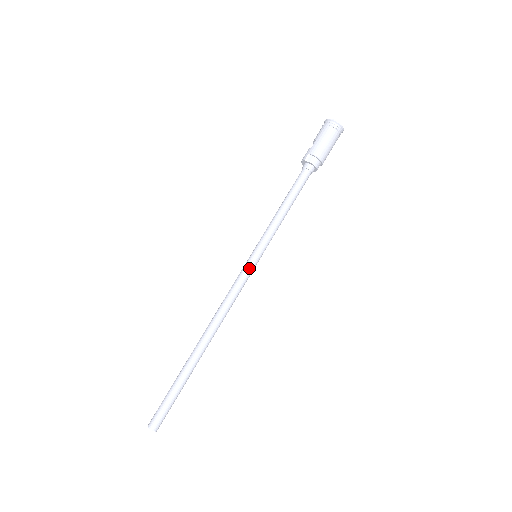
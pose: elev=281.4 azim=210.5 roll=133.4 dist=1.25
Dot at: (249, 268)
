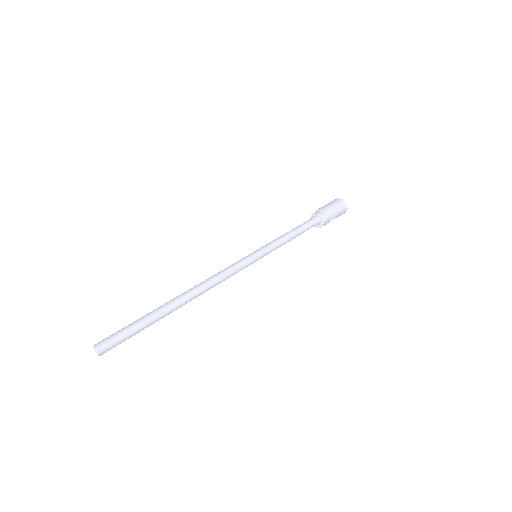
Dot at: (244, 258)
